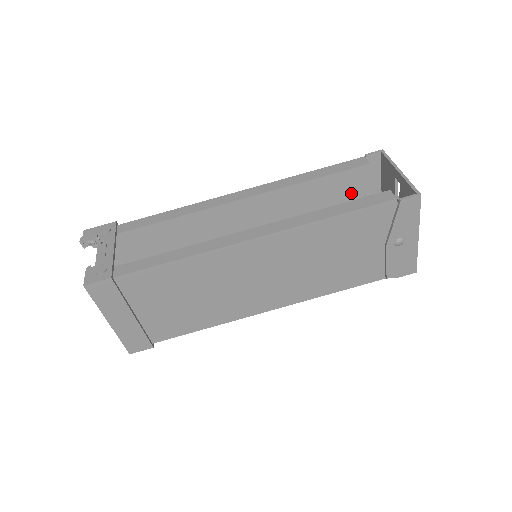
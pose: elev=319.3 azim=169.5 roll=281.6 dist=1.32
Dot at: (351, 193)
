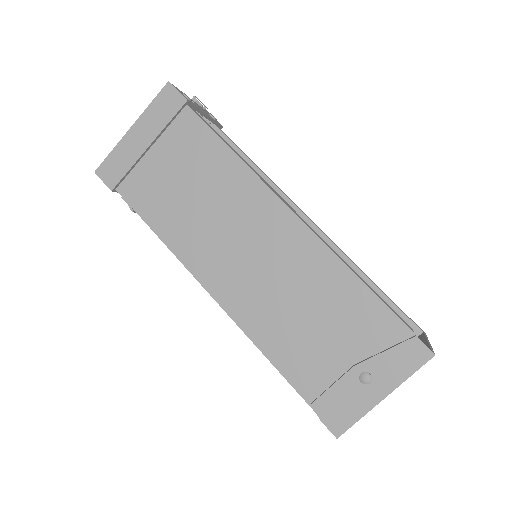
Dot at: occluded
